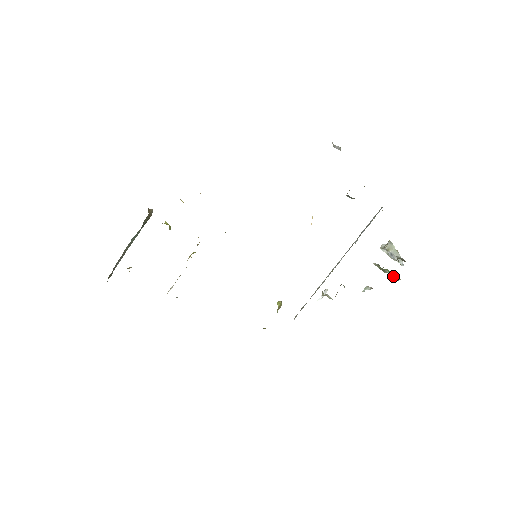
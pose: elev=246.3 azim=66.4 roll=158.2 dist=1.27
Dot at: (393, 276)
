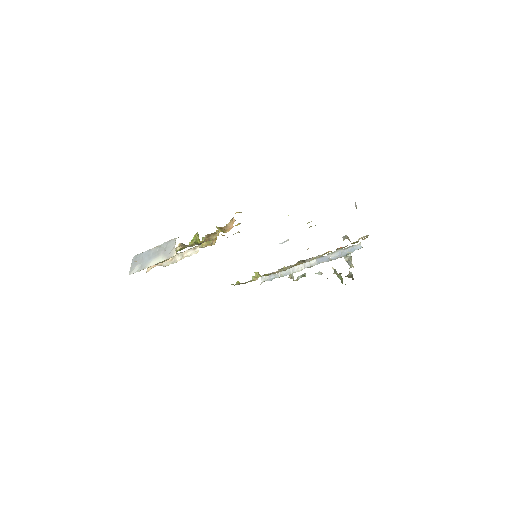
Dot at: occluded
